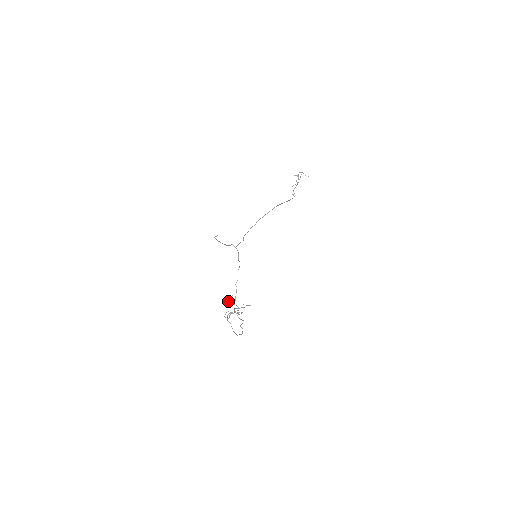
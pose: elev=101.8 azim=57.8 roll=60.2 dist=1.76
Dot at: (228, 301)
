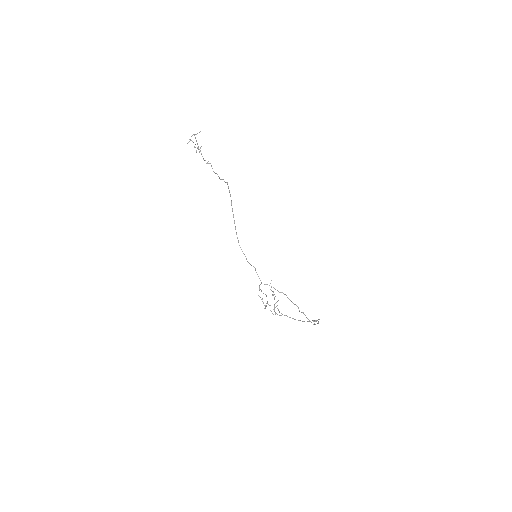
Dot at: (263, 302)
